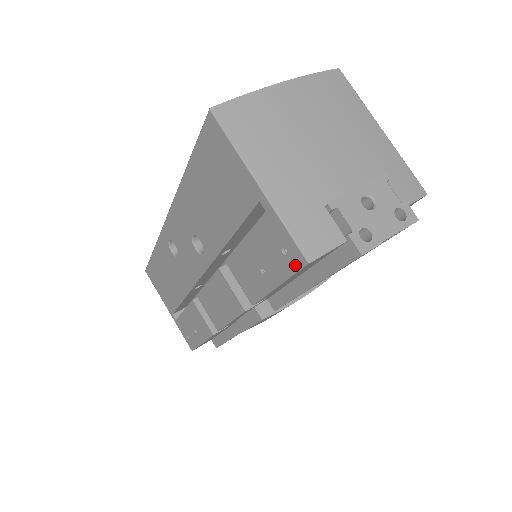
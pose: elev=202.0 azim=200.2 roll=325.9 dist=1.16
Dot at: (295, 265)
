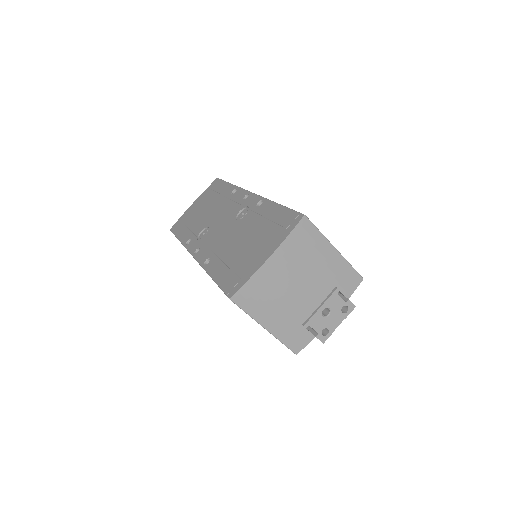
Dot at: occluded
